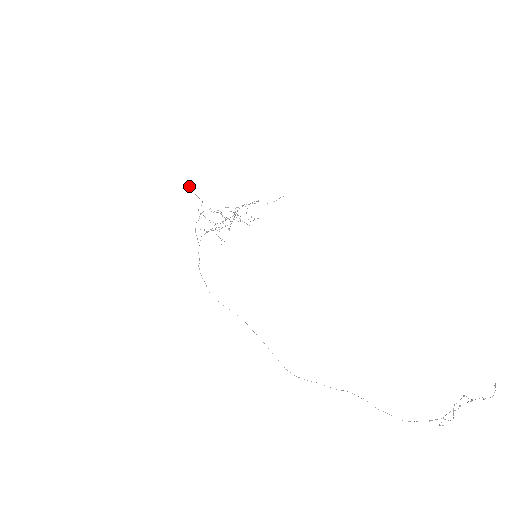
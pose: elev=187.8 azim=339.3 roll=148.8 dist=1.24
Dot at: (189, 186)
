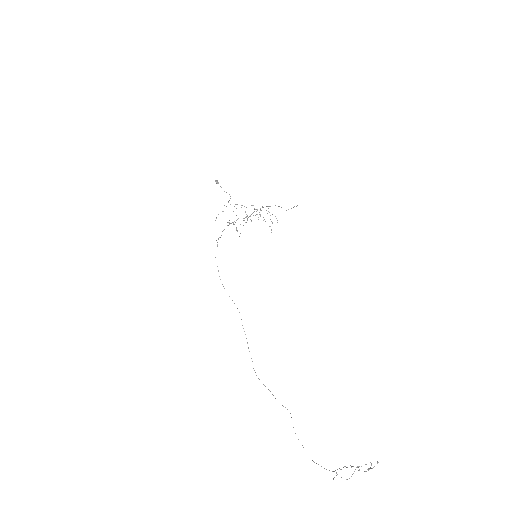
Dot at: (216, 180)
